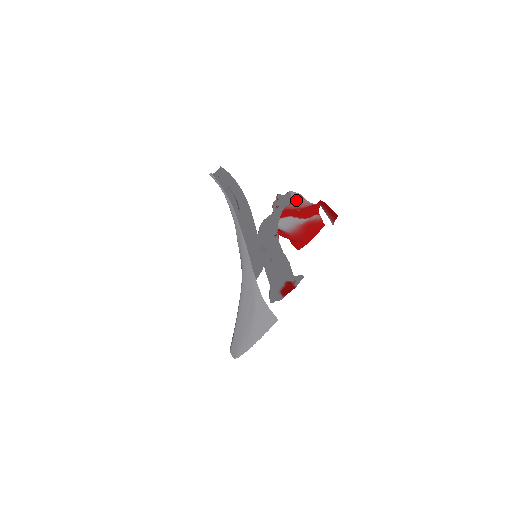
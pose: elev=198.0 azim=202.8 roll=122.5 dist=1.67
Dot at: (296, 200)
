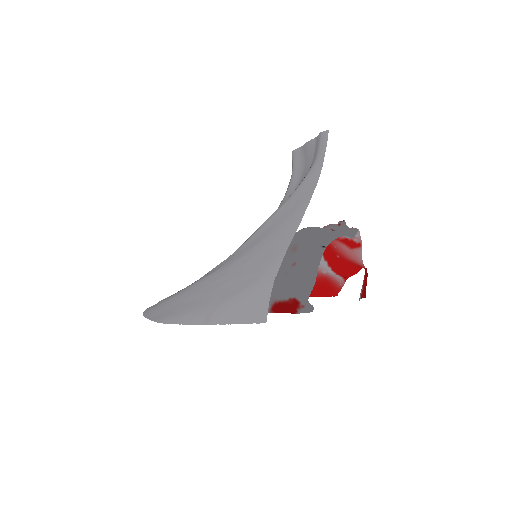
Dot at: (351, 244)
